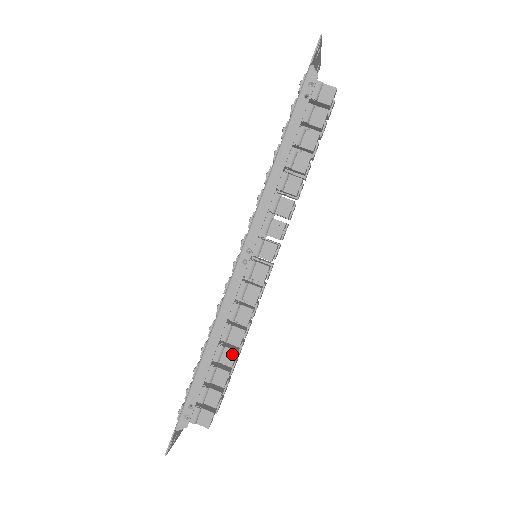
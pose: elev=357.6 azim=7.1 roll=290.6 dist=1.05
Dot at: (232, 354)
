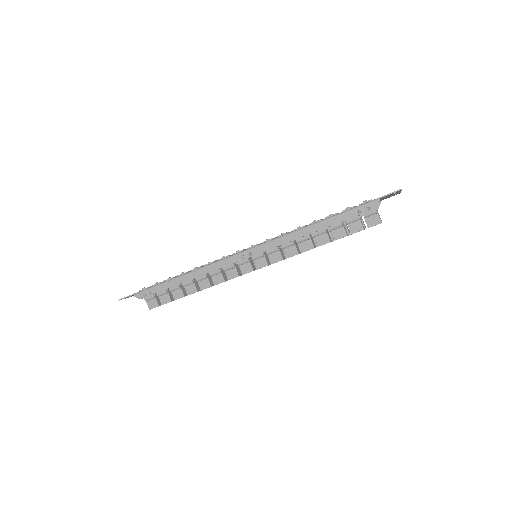
Dot at: (194, 290)
